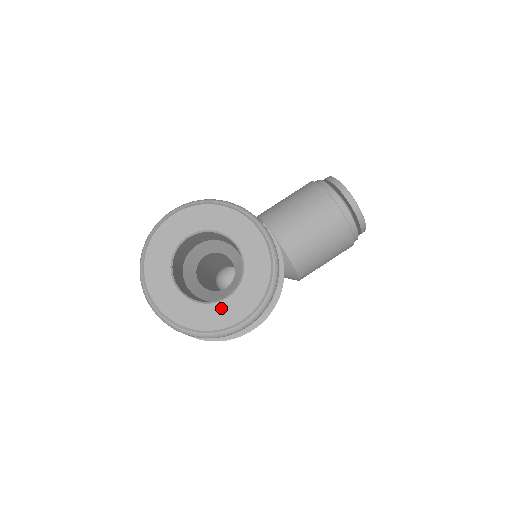
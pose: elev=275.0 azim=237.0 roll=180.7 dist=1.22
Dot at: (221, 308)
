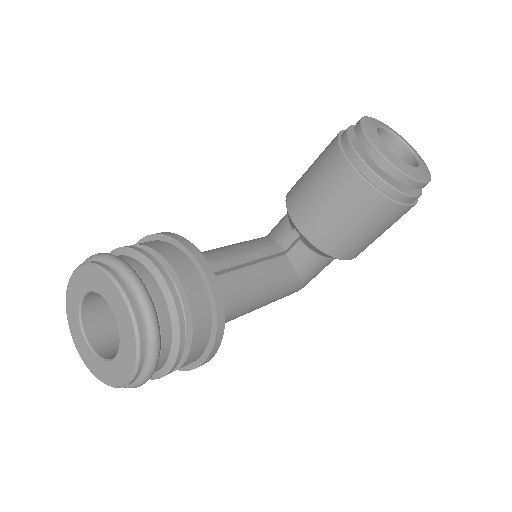
Dot at: (114, 367)
